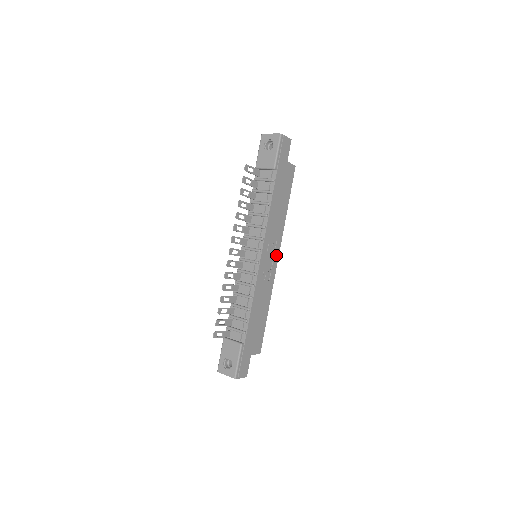
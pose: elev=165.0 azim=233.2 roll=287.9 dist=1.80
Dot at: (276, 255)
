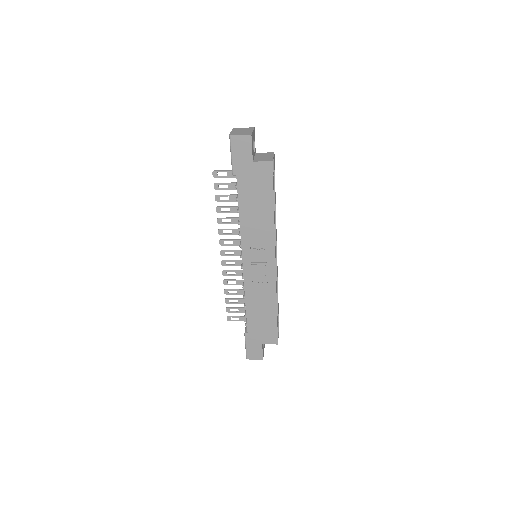
Dot at: (270, 259)
